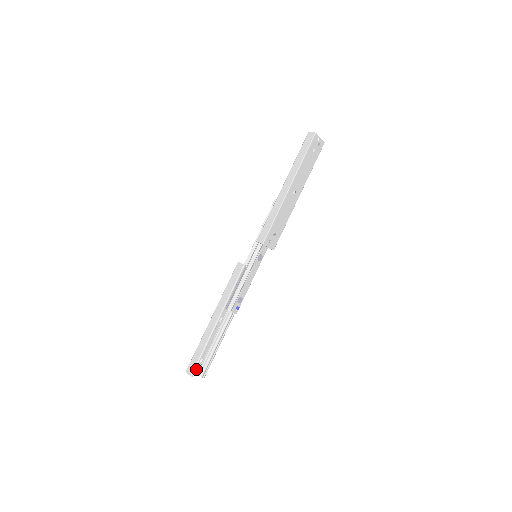
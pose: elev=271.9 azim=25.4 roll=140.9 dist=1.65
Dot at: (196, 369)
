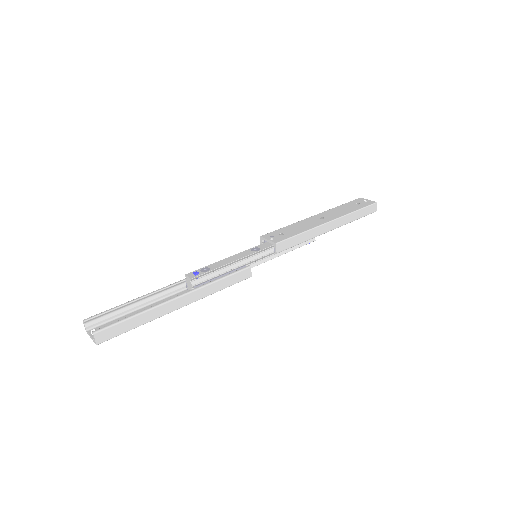
Dot at: occluded
